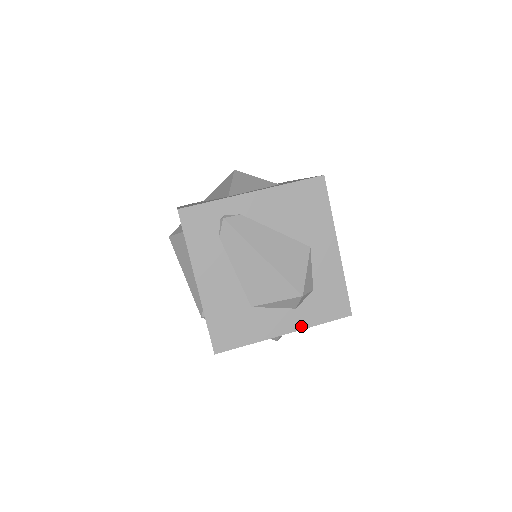
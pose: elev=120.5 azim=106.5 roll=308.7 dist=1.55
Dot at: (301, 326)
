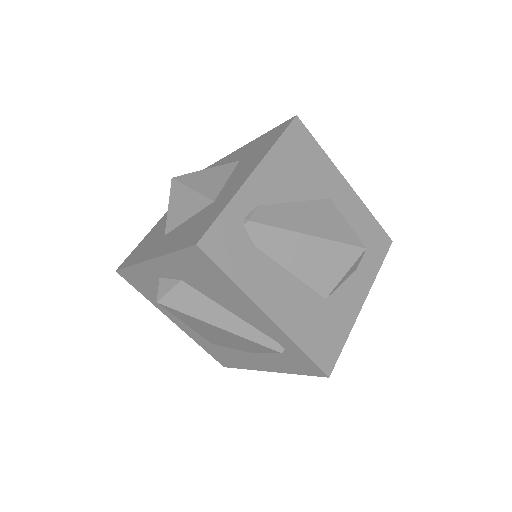
Dot at: (369, 284)
